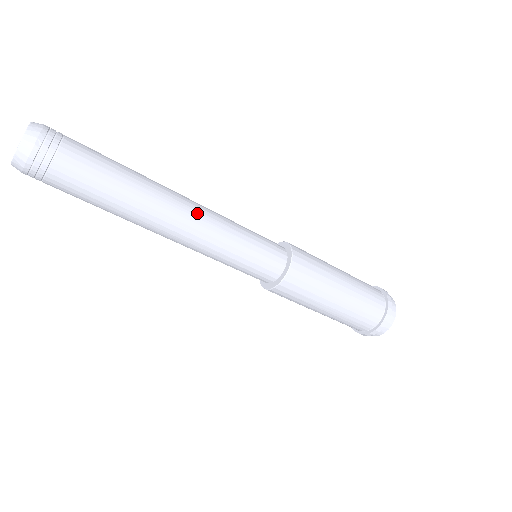
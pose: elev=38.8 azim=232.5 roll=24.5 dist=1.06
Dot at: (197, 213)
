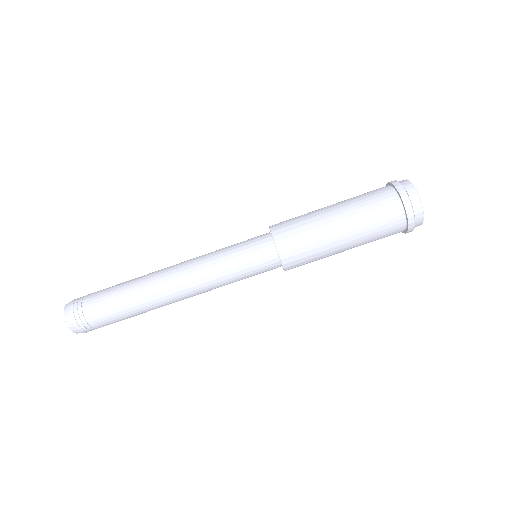
Dot at: (183, 272)
